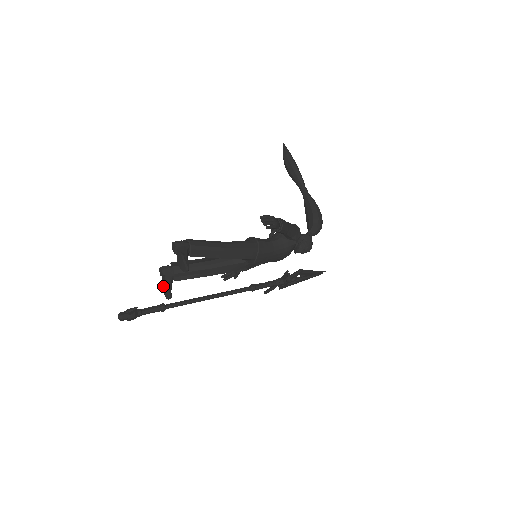
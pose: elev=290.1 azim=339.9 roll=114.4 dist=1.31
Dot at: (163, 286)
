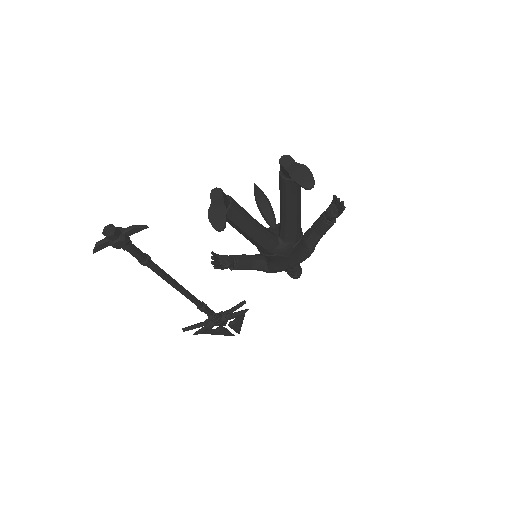
Dot at: (215, 211)
